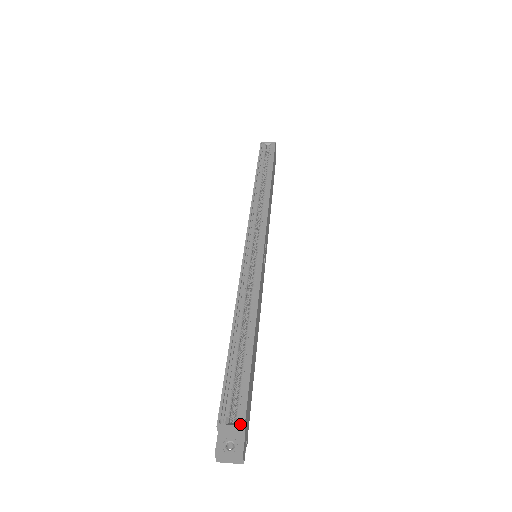
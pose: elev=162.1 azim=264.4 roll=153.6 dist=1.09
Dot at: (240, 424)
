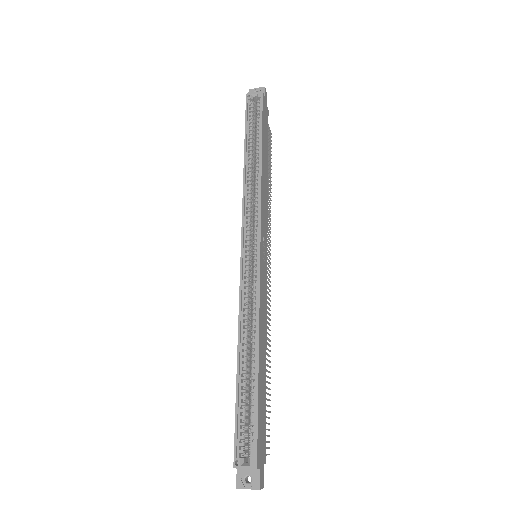
Dot at: (253, 465)
